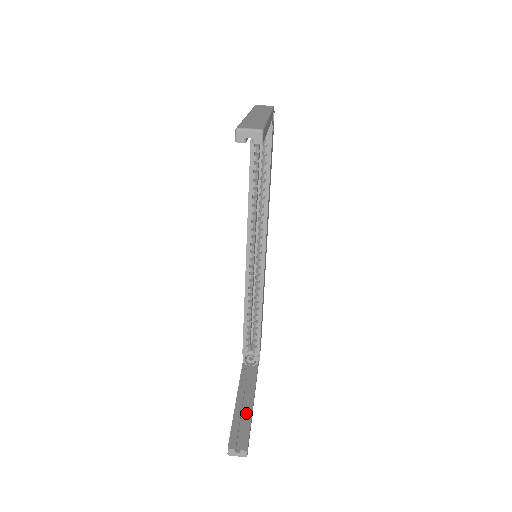
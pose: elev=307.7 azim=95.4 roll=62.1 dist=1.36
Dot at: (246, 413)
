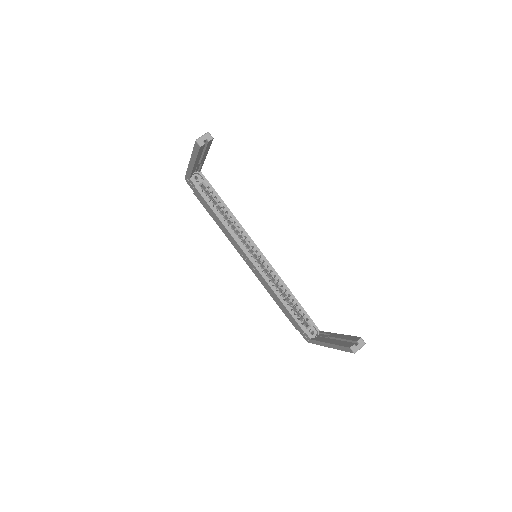
Dot at: (340, 338)
